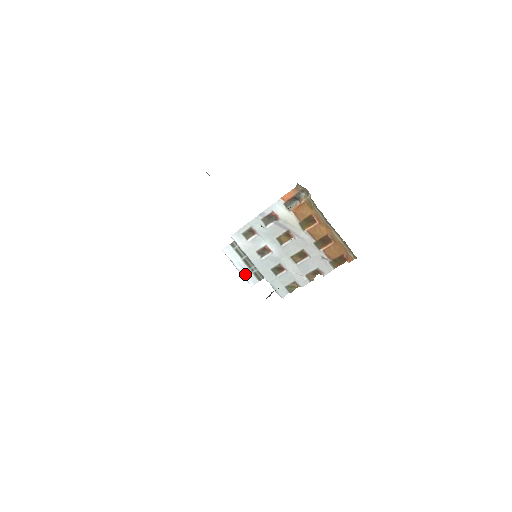
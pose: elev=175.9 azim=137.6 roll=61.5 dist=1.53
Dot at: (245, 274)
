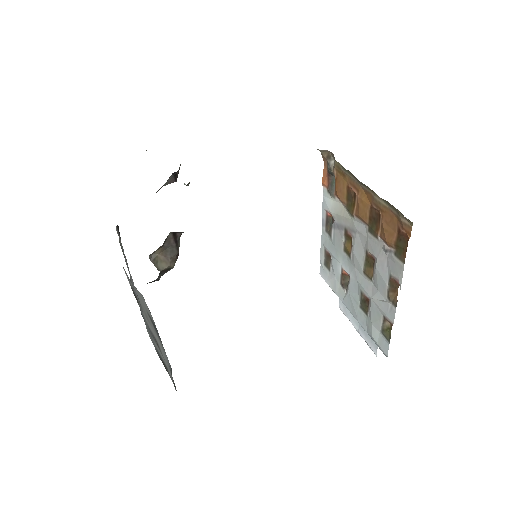
Dot at: (365, 336)
